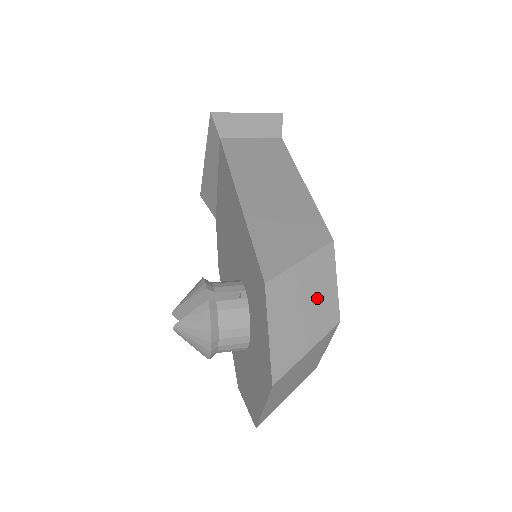
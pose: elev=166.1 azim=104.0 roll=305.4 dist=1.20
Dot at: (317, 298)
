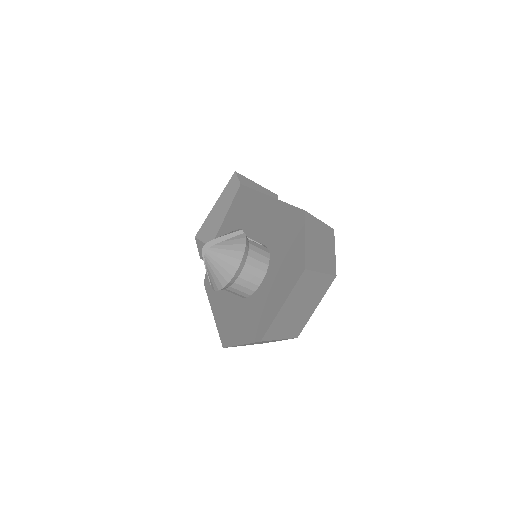
Dot at: (326, 249)
